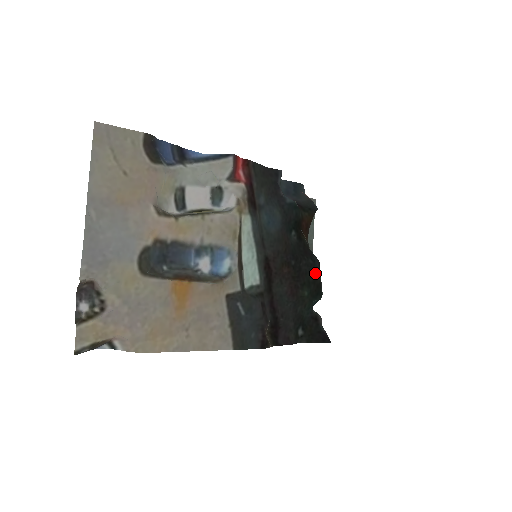
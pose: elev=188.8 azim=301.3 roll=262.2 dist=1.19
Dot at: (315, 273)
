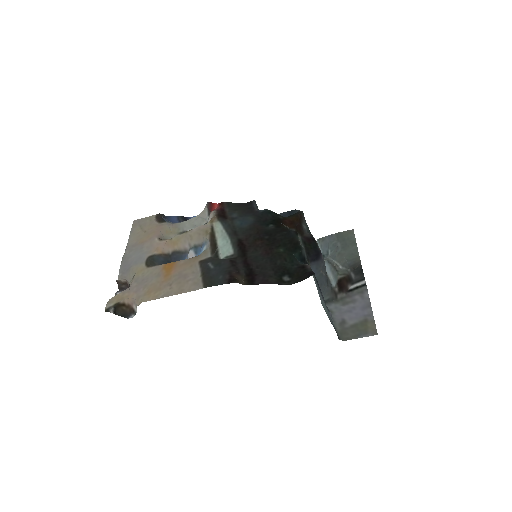
Dot at: (291, 237)
